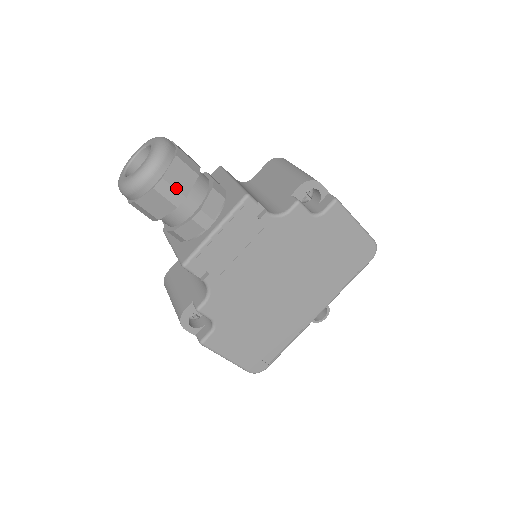
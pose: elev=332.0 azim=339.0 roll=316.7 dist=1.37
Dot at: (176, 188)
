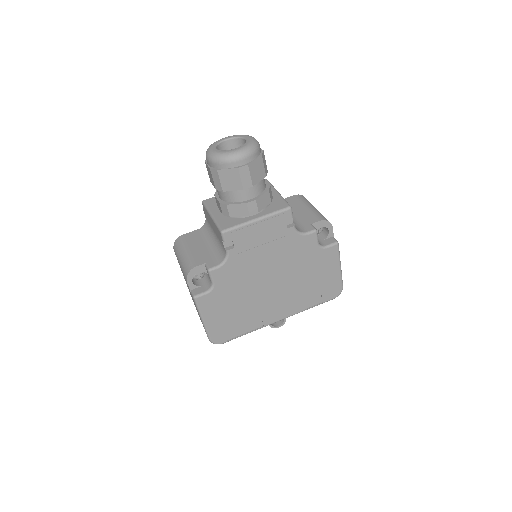
Dot at: (251, 176)
